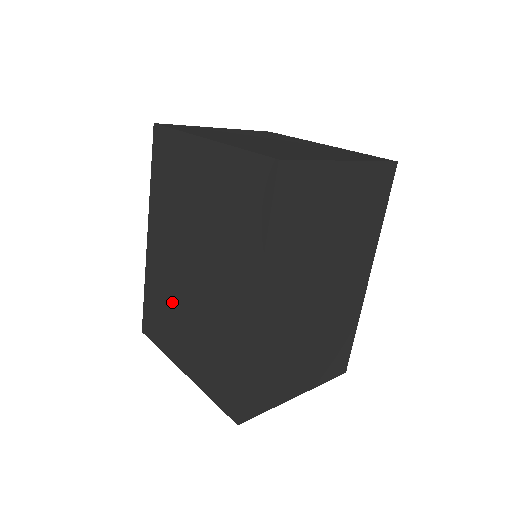
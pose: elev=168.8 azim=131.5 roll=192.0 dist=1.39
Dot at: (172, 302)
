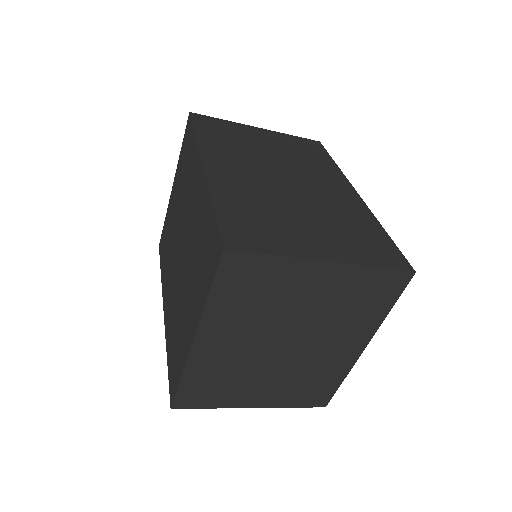
Dot at: (178, 308)
